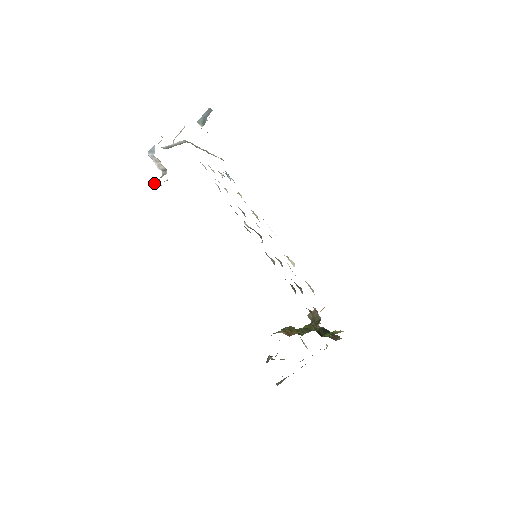
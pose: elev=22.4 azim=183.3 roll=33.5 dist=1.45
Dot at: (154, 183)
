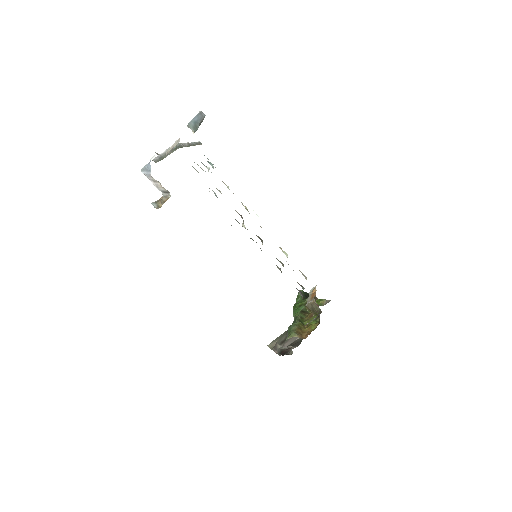
Dot at: (154, 204)
